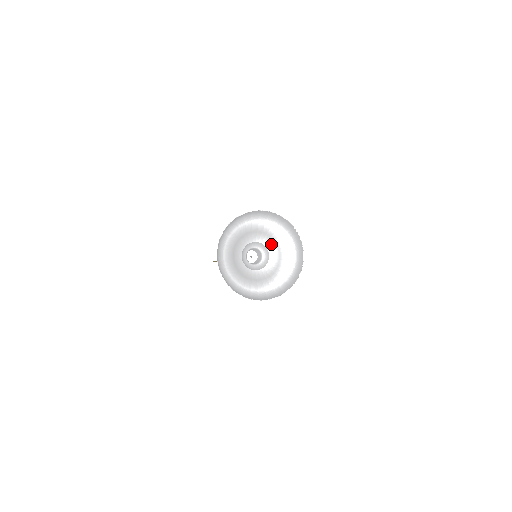
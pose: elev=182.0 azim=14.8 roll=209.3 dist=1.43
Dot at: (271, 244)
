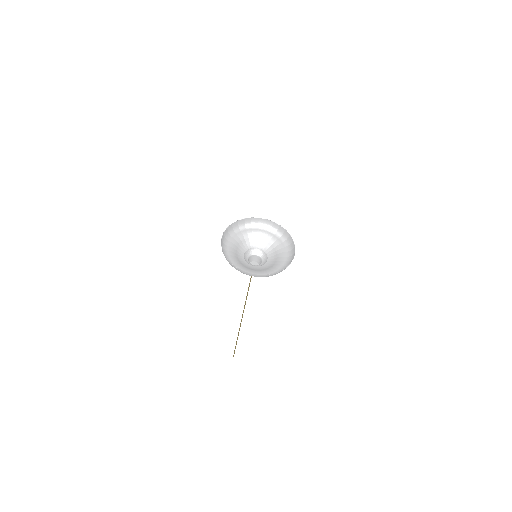
Dot at: (261, 244)
